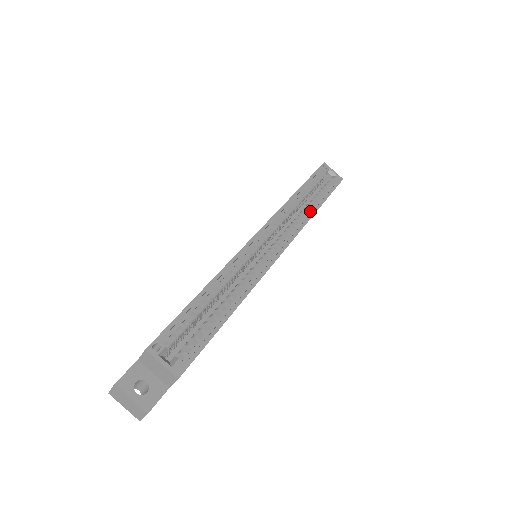
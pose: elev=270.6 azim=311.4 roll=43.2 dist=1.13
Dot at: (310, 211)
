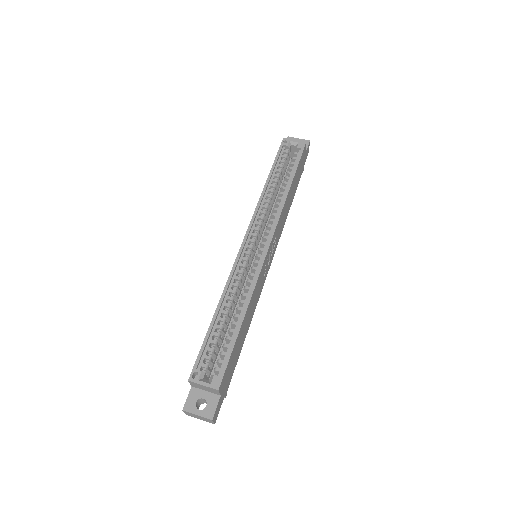
Dot at: (284, 193)
